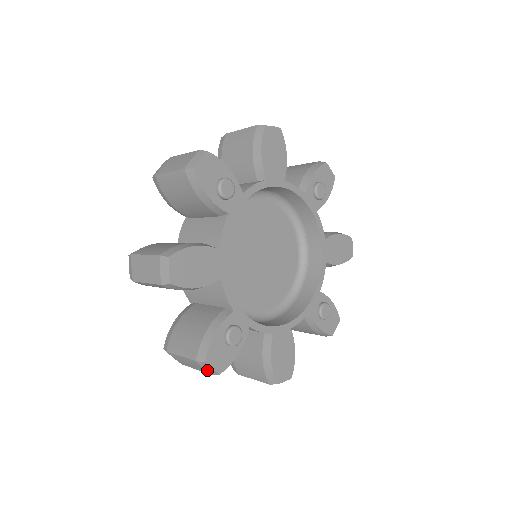
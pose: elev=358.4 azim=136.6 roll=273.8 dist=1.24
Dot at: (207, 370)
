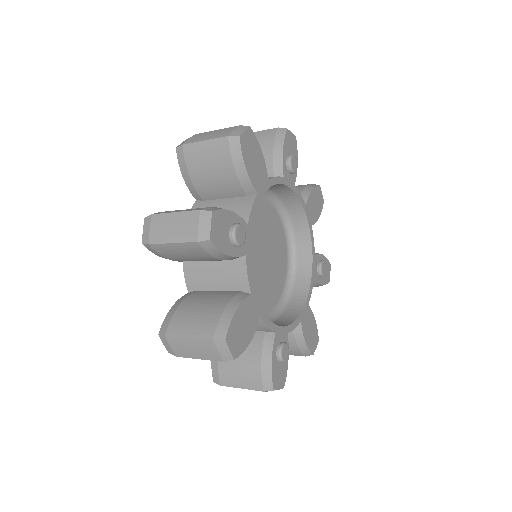
Dot at: (200, 229)
